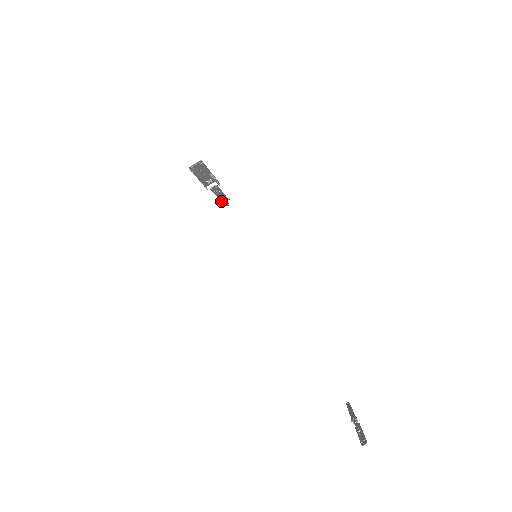
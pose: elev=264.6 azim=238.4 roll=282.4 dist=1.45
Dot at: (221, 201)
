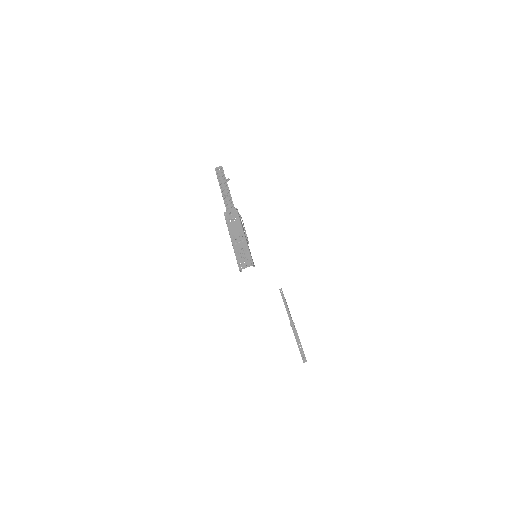
Dot at: (217, 176)
